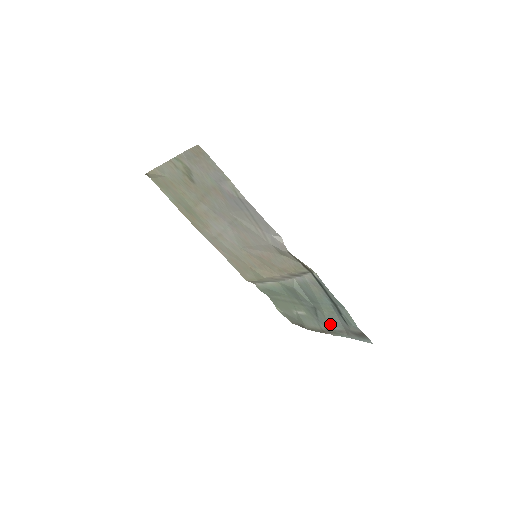
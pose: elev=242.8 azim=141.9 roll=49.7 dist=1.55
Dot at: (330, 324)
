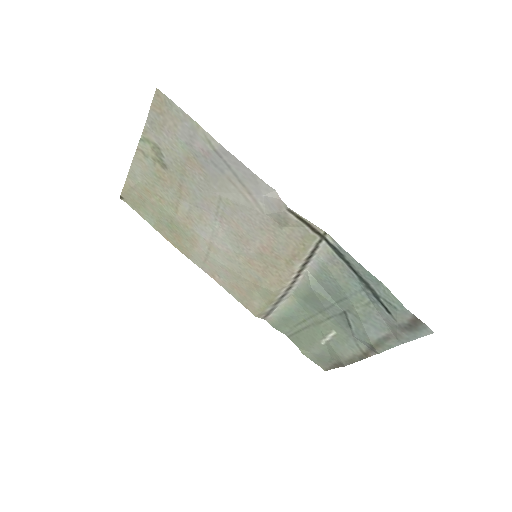
Dot at: (370, 330)
